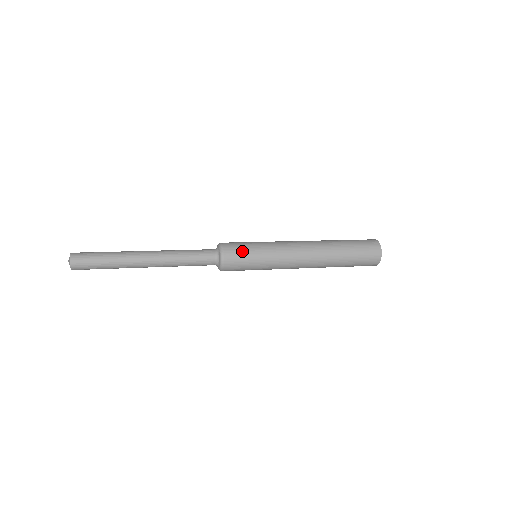
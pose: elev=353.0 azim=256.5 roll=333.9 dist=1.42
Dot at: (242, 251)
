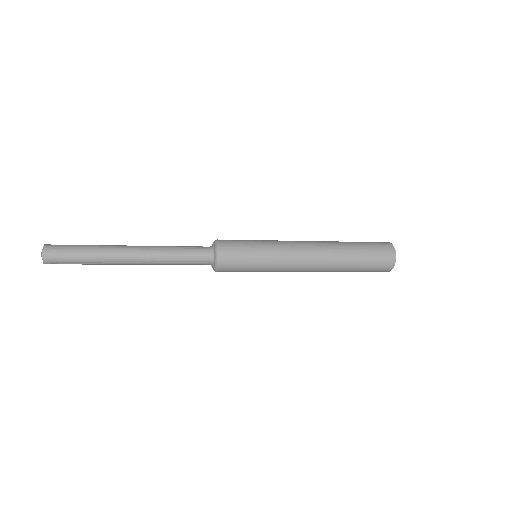
Dot at: (241, 257)
